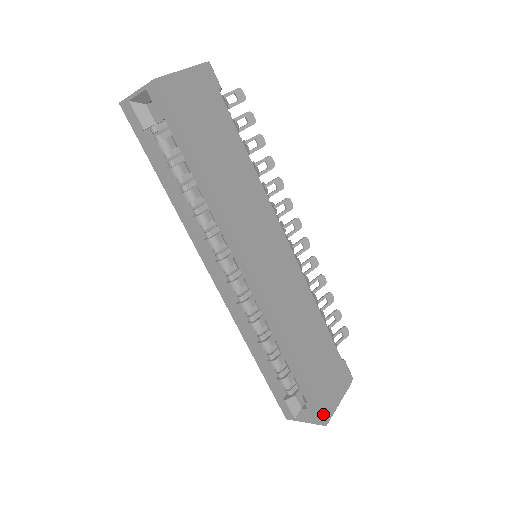
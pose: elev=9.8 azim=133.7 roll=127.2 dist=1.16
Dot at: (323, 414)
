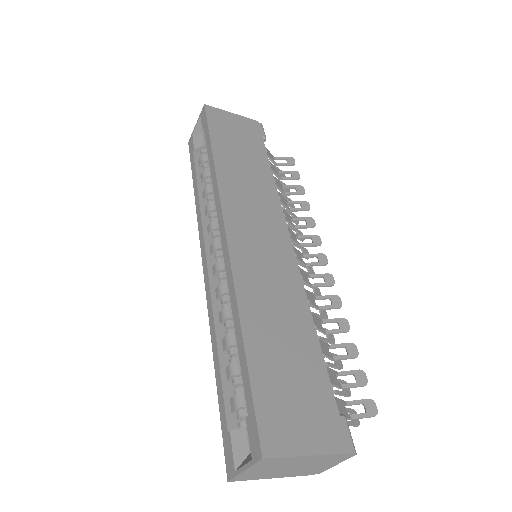
Dot at: (264, 436)
